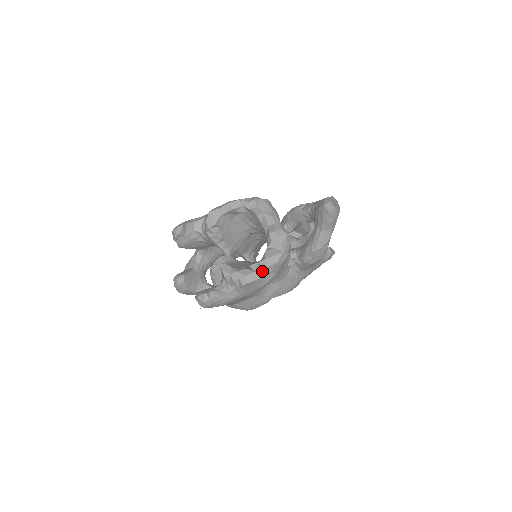
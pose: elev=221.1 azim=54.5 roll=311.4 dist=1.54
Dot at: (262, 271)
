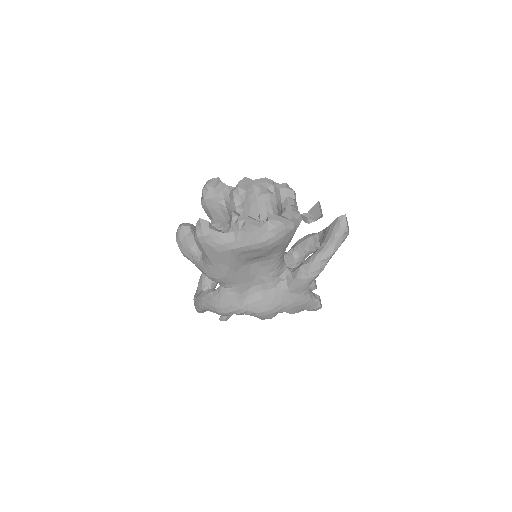
Dot at: (267, 223)
